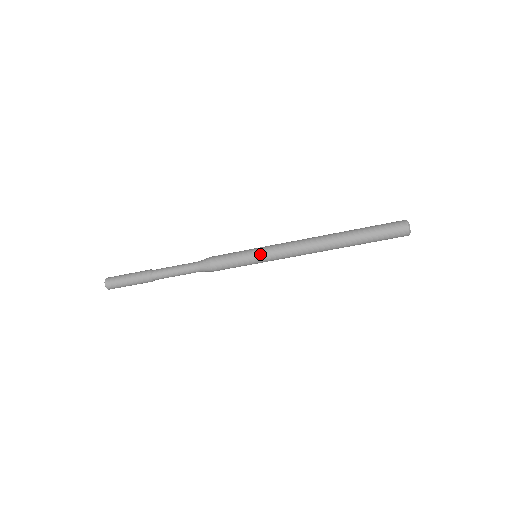
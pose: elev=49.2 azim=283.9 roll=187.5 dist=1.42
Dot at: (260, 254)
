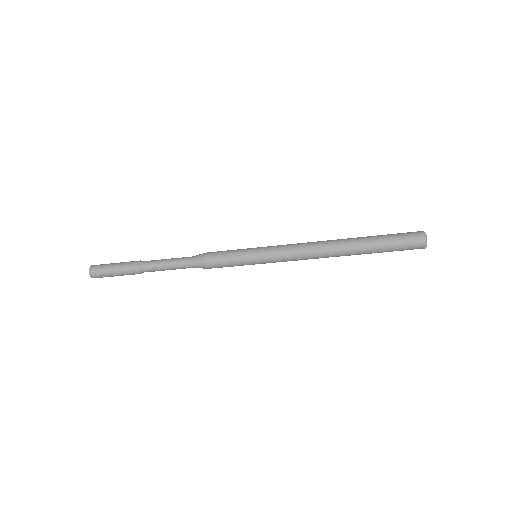
Dot at: (262, 262)
